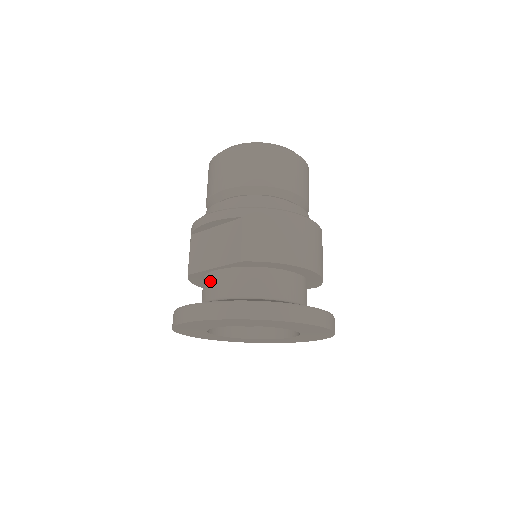
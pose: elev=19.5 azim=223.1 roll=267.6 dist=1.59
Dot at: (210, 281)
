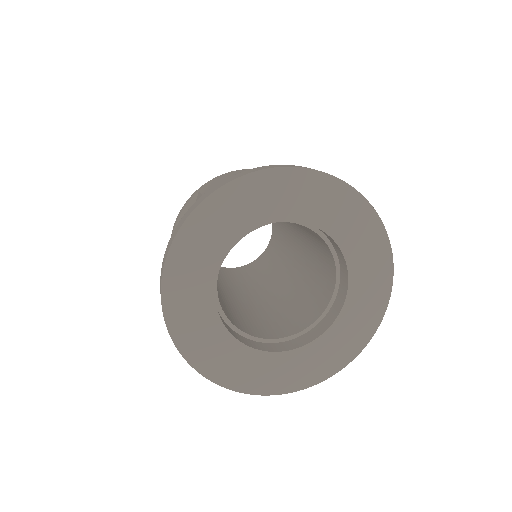
Dot at: occluded
